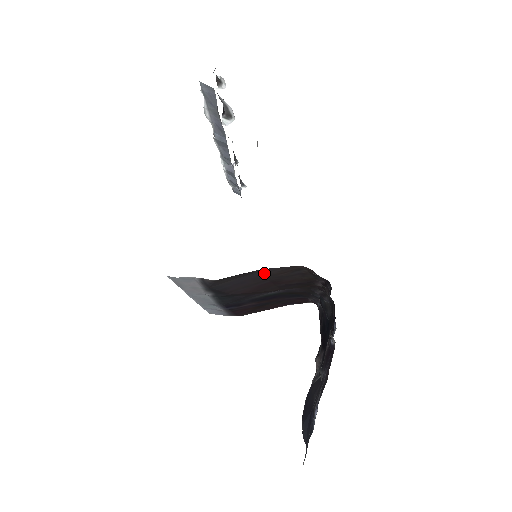
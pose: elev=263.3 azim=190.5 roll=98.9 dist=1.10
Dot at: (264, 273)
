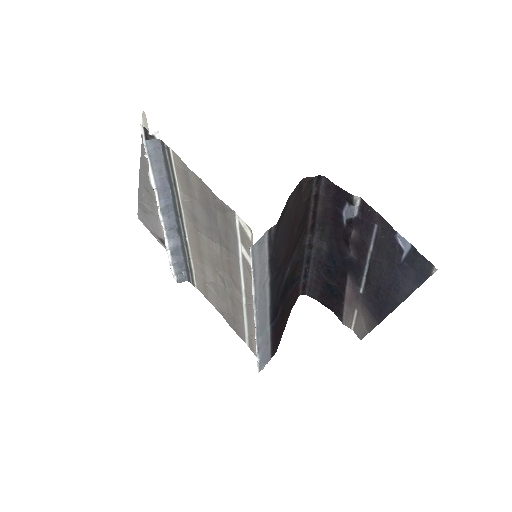
Dot at: (290, 205)
